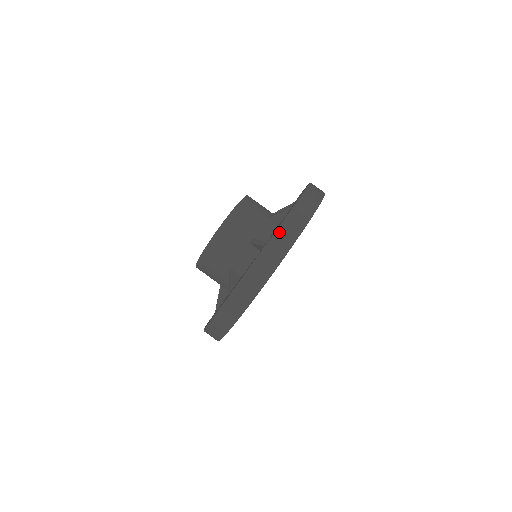
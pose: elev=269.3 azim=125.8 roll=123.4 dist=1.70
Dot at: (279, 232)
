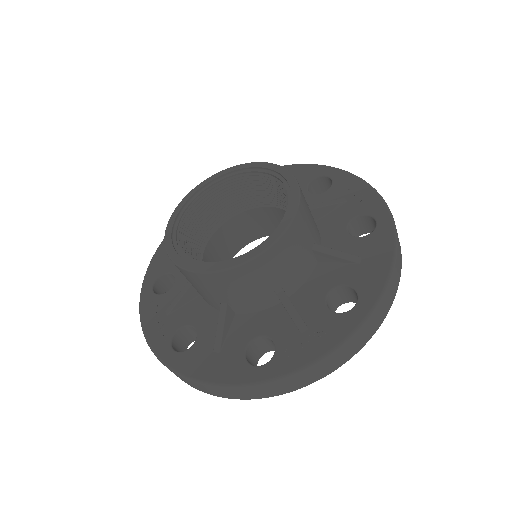
Dot at: (339, 350)
